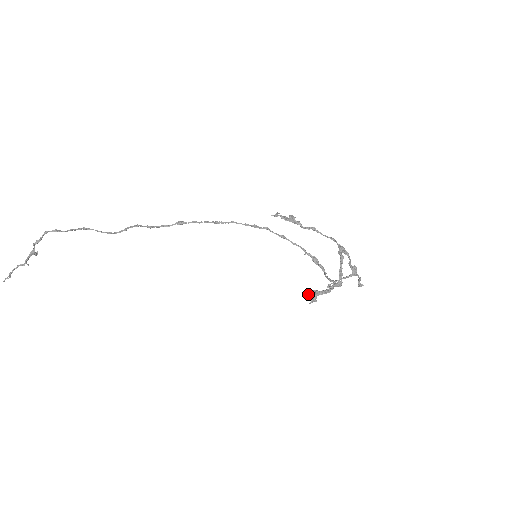
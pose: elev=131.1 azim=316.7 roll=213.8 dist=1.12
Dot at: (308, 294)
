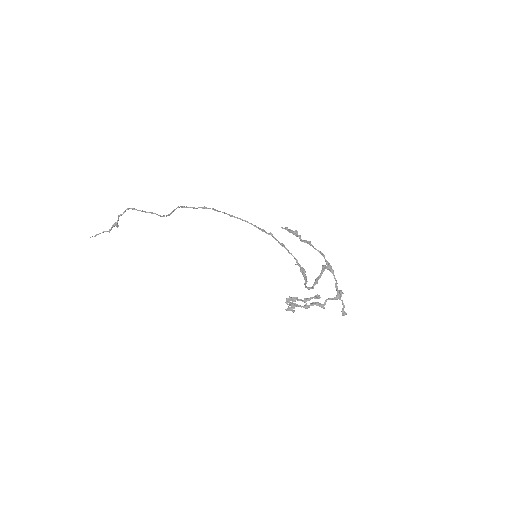
Dot at: (286, 299)
